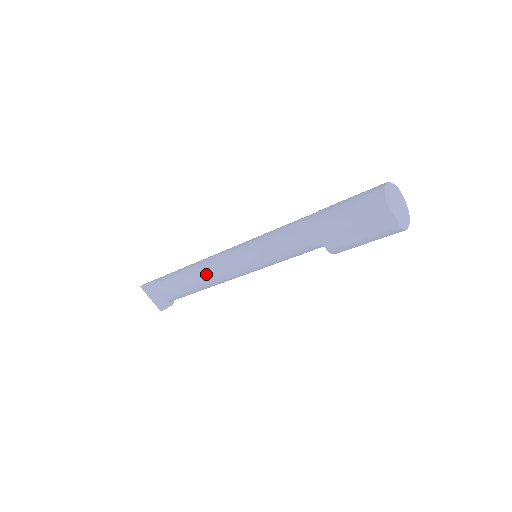
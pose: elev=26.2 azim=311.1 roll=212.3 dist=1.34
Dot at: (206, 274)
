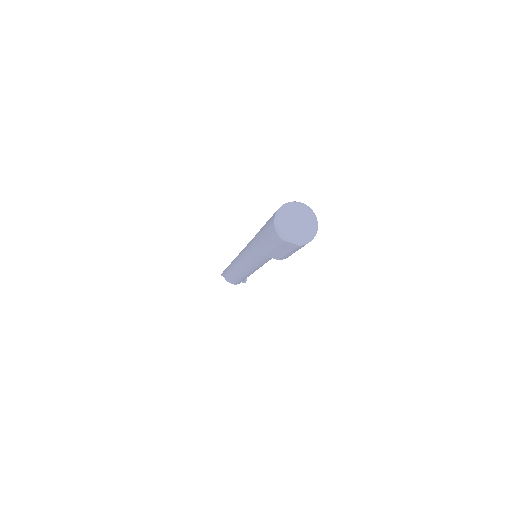
Dot at: (238, 274)
